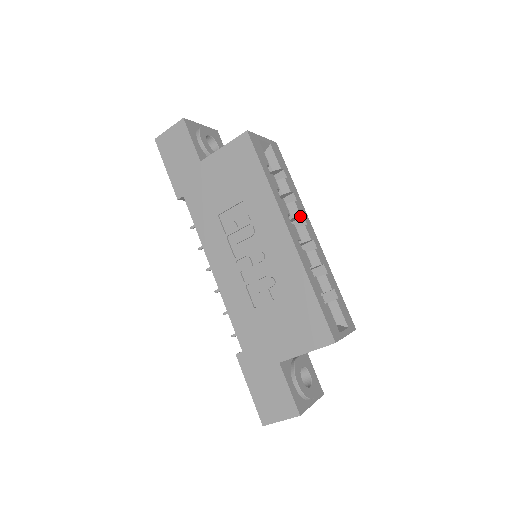
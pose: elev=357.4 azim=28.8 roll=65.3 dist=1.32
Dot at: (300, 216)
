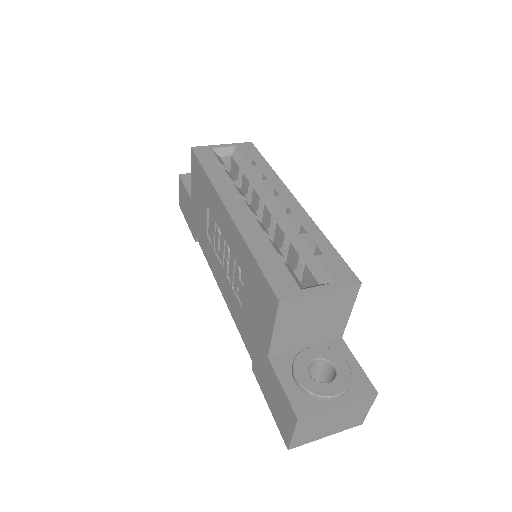
Dot at: (269, 191)
